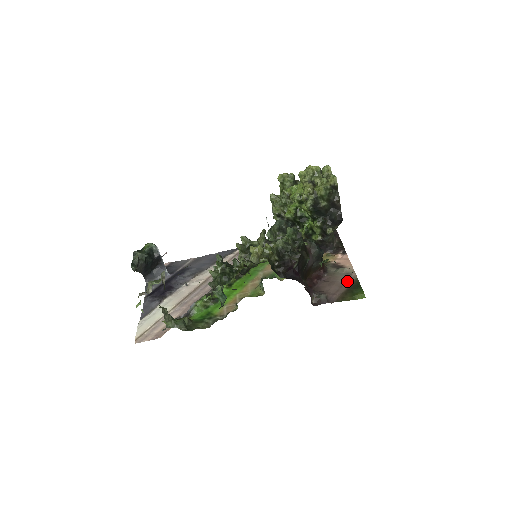
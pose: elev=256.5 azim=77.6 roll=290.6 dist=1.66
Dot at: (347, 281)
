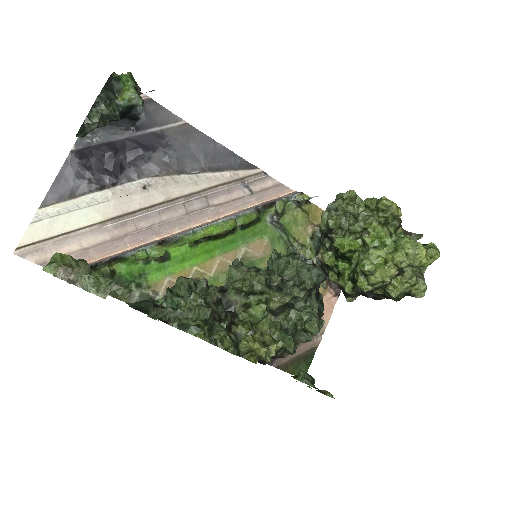
Dot at: (307, 344)
